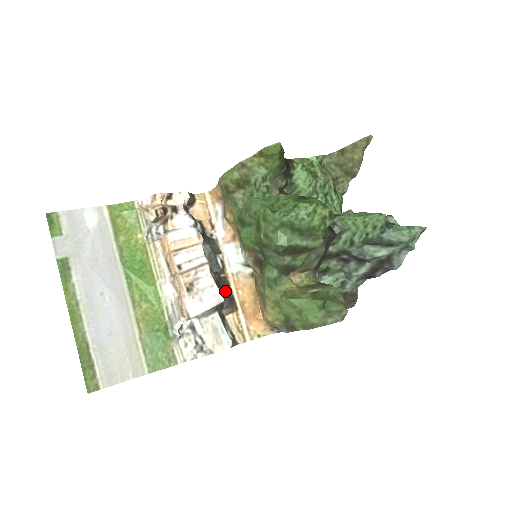
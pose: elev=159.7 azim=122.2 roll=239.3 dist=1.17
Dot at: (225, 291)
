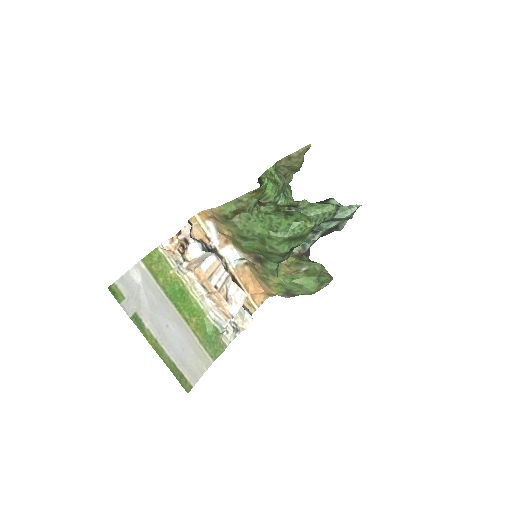
Dot at: occluded
